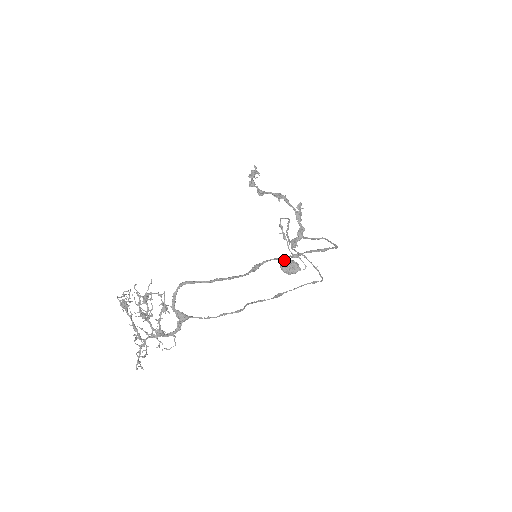
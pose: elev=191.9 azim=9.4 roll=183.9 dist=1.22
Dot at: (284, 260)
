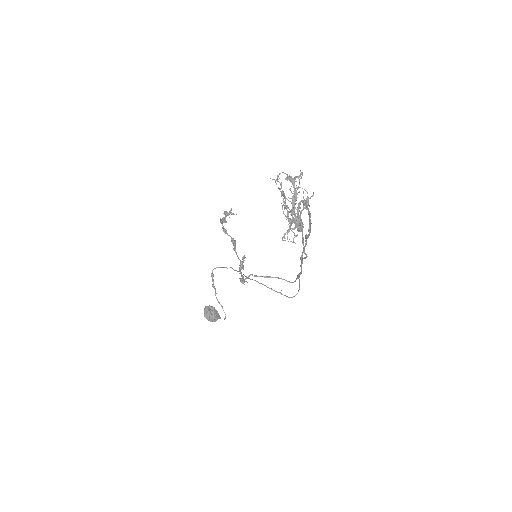
Dot at: (209, 305)
